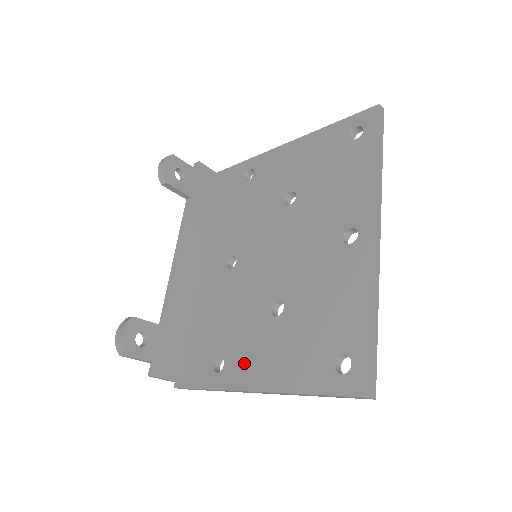
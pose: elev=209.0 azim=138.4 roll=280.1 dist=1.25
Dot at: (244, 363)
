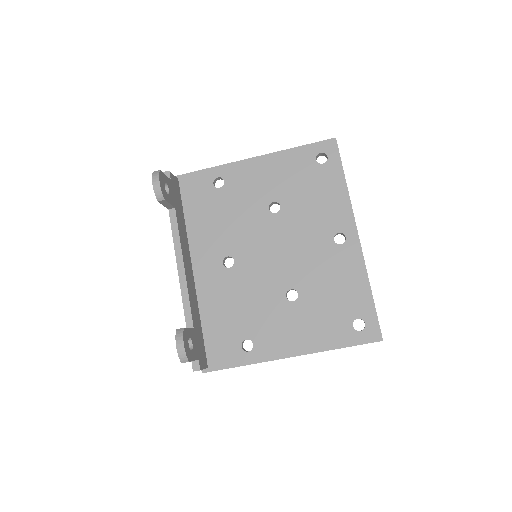
Dot at: (274, 339)
